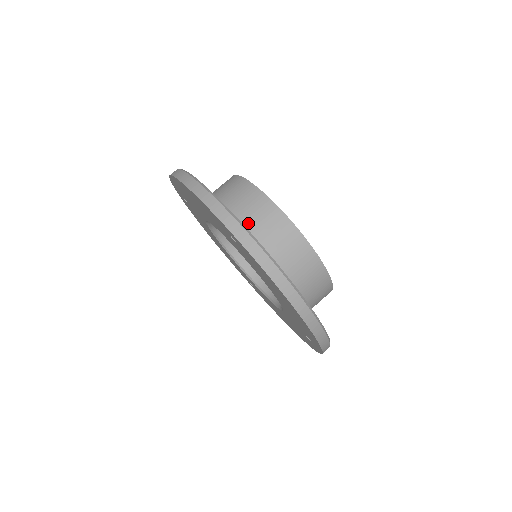
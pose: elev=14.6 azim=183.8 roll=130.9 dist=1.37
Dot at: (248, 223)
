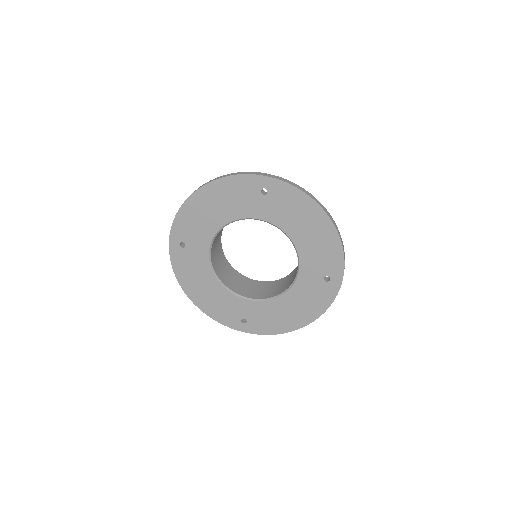
Dot at: occluded
